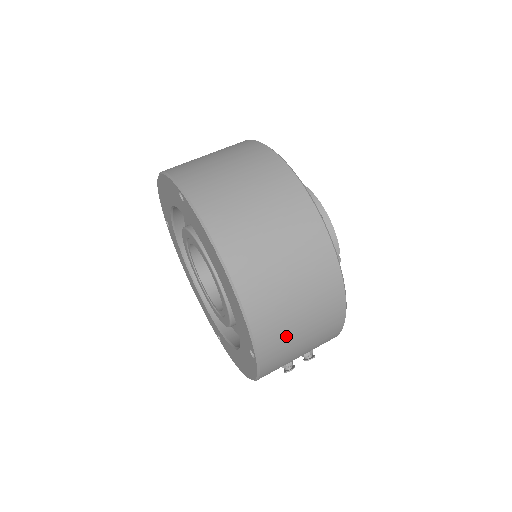
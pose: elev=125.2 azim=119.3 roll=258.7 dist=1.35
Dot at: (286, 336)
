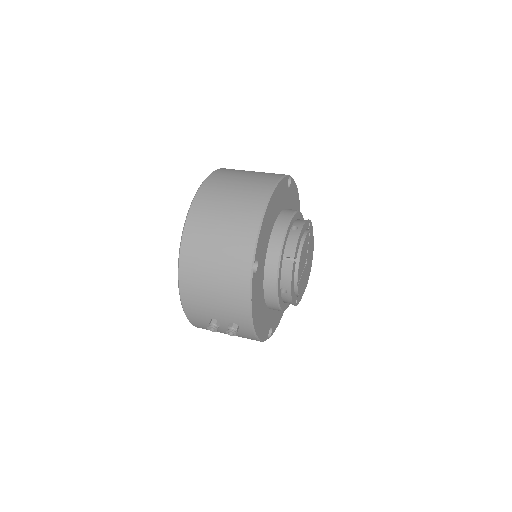
Dot at: (203, 248)
